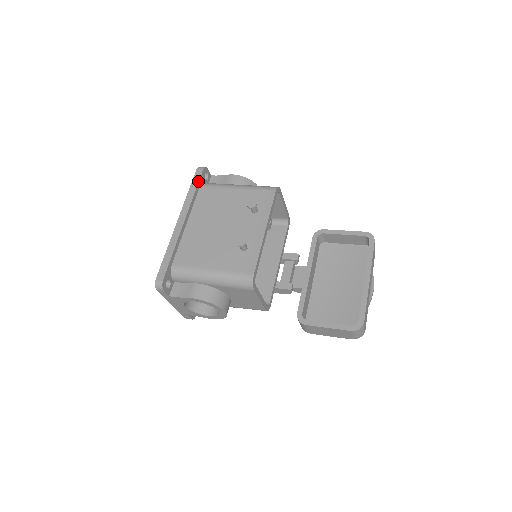
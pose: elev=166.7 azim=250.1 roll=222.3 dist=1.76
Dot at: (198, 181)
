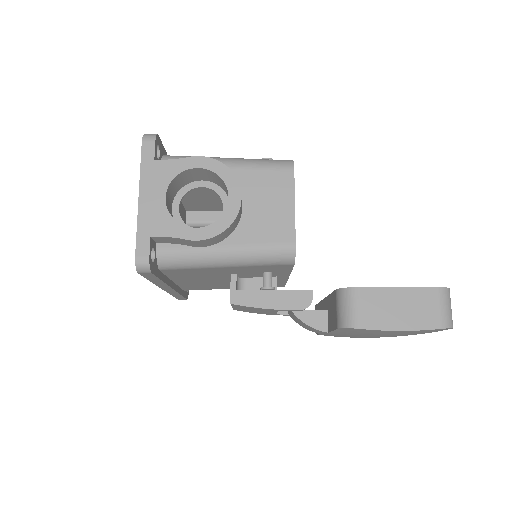
Dot at: occluded
